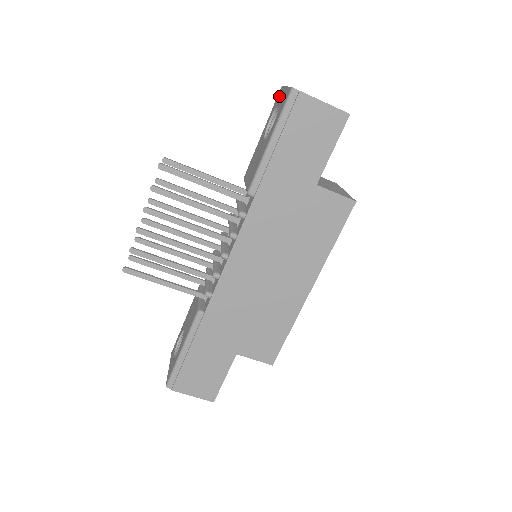
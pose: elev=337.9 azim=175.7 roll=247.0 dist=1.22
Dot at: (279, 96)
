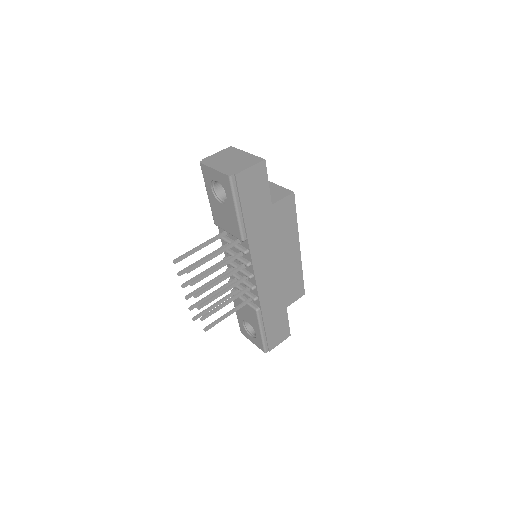
Dot at: (207, 173)
